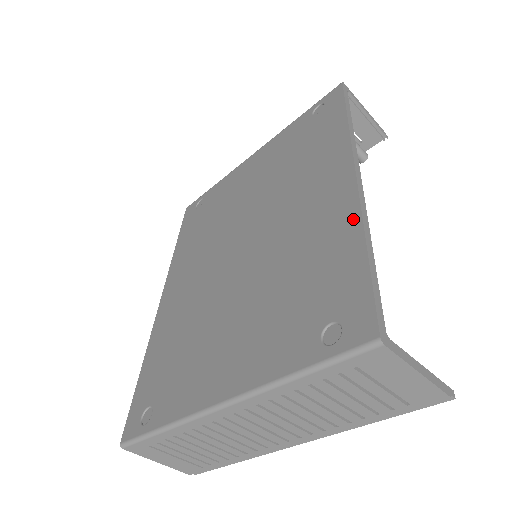
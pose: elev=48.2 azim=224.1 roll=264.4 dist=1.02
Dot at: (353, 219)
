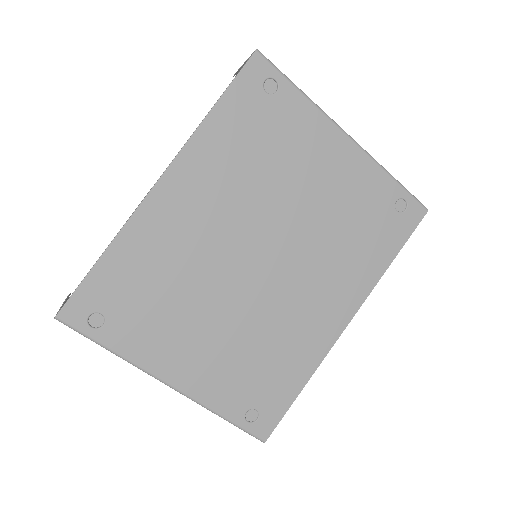
Dot at: (316, 361)
